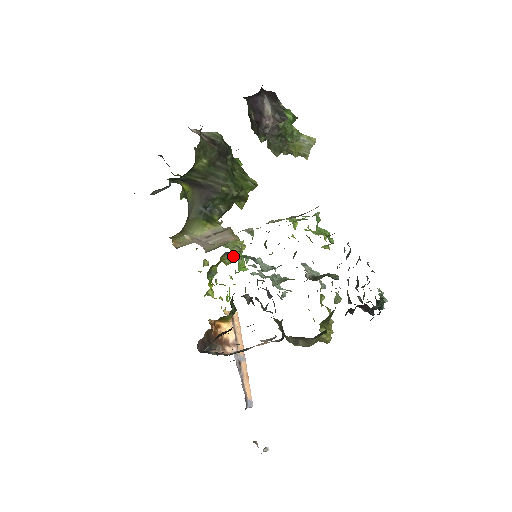
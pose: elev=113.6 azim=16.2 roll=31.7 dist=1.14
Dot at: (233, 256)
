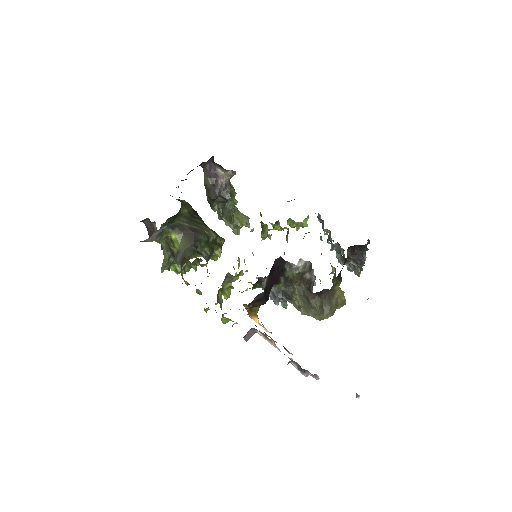
Dot at: occluded
